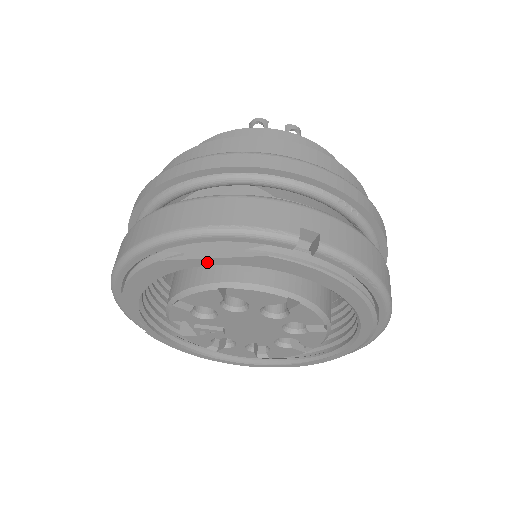
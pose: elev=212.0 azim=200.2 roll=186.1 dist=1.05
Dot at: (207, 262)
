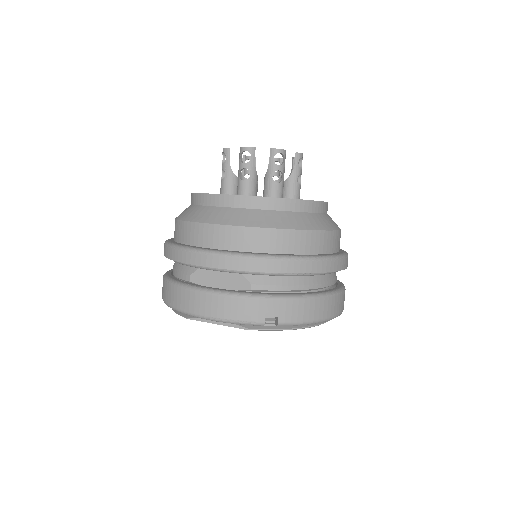
Dot at: (215, 323)
